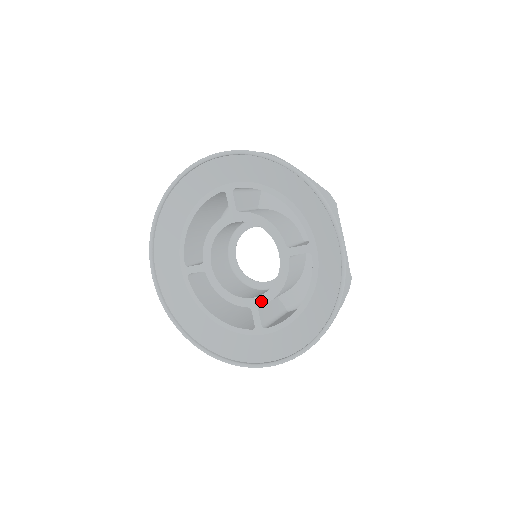
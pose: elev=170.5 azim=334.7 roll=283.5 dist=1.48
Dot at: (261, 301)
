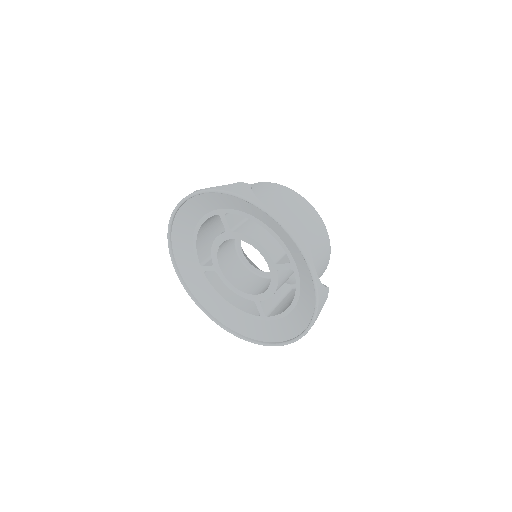
Dot at: (261, 298)
